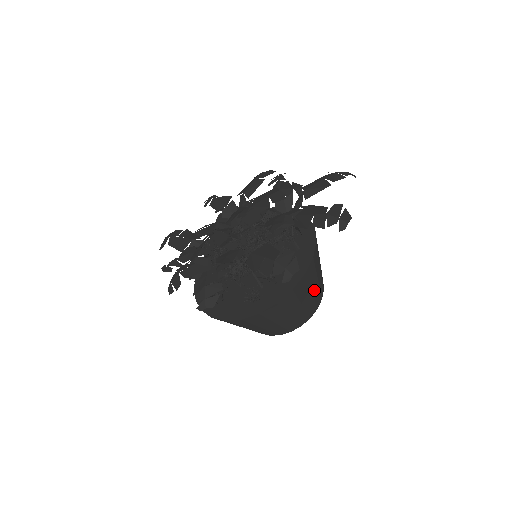
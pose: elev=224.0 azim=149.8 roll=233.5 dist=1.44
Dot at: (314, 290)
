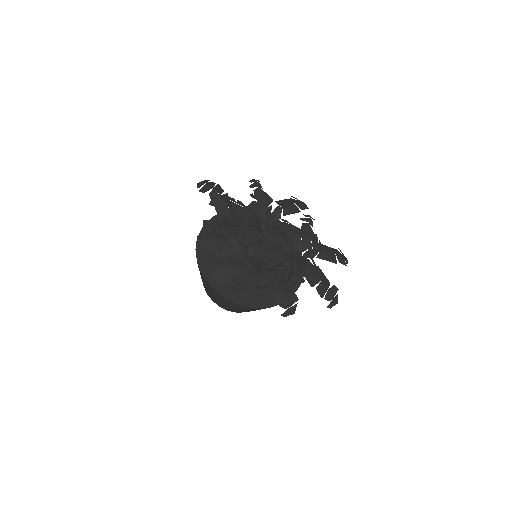
Dot at: occluded
